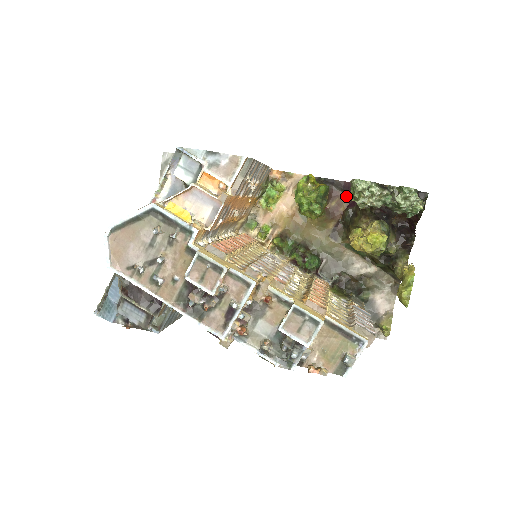
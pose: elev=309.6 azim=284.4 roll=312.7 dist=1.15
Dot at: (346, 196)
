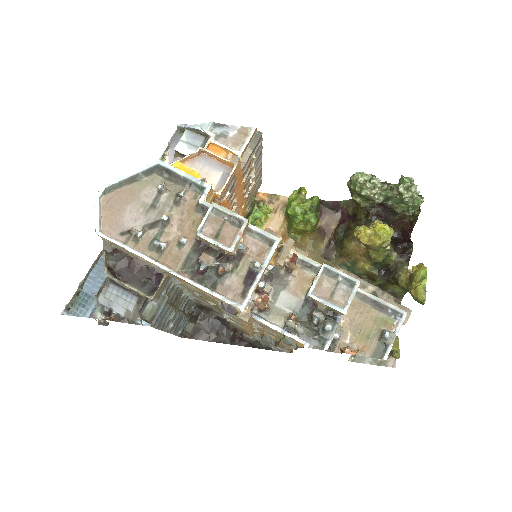
Dot at: (336, 214)
